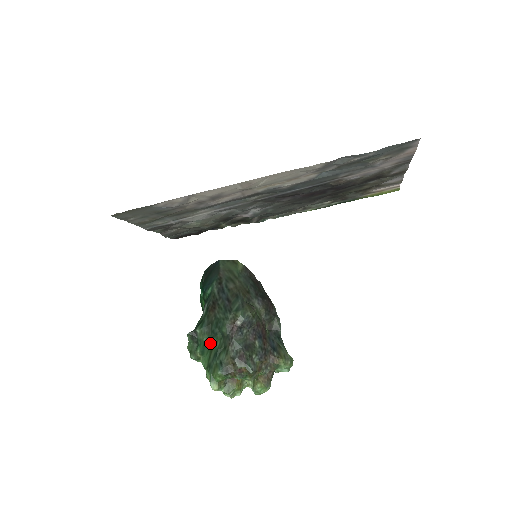
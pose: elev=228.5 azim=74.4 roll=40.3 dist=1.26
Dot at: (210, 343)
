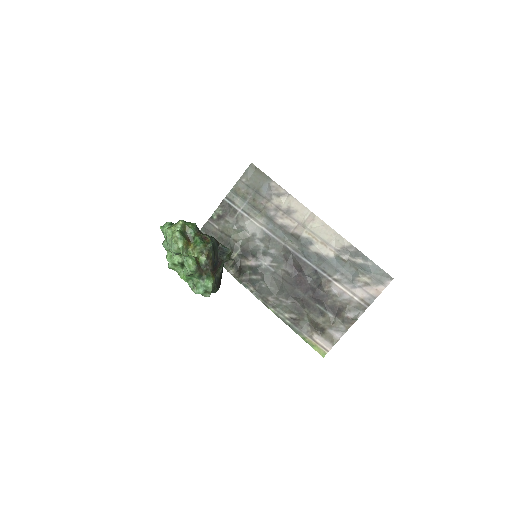
Dot at: occluded
